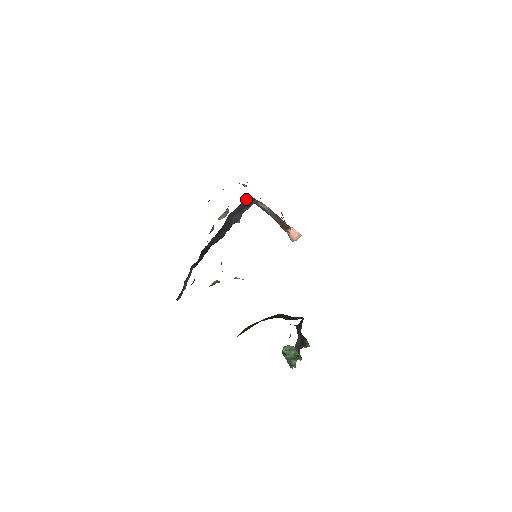
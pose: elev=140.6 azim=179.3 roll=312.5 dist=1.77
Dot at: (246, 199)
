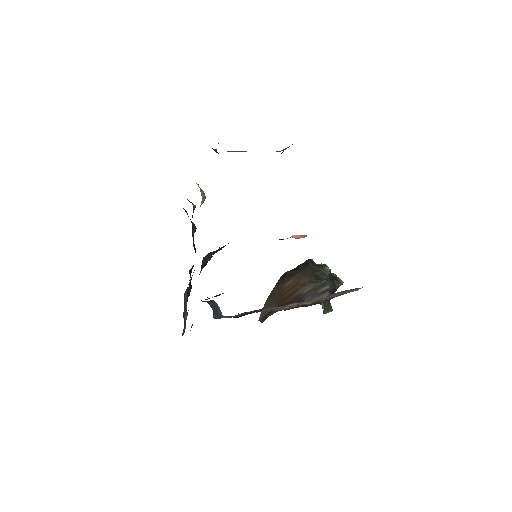
Dot at: (216, 250)
